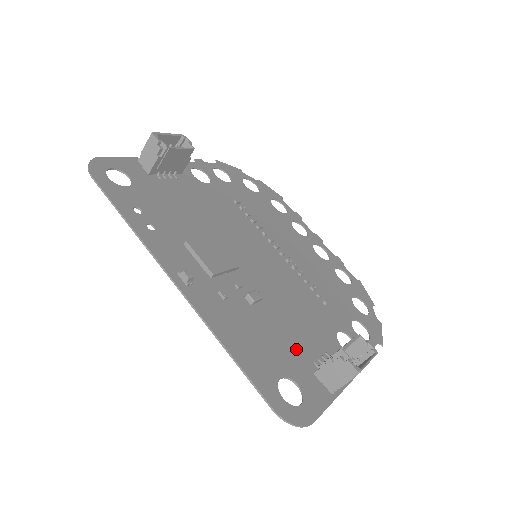
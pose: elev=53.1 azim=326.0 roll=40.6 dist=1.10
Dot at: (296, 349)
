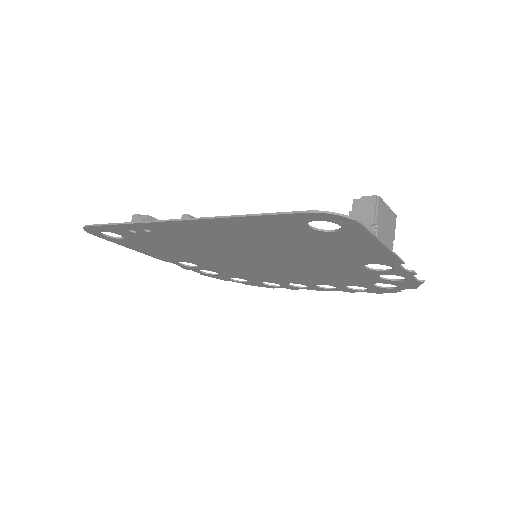
Dot at: (320, 242)
